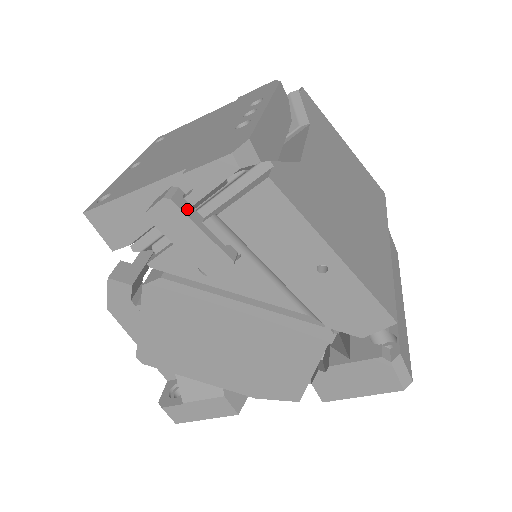
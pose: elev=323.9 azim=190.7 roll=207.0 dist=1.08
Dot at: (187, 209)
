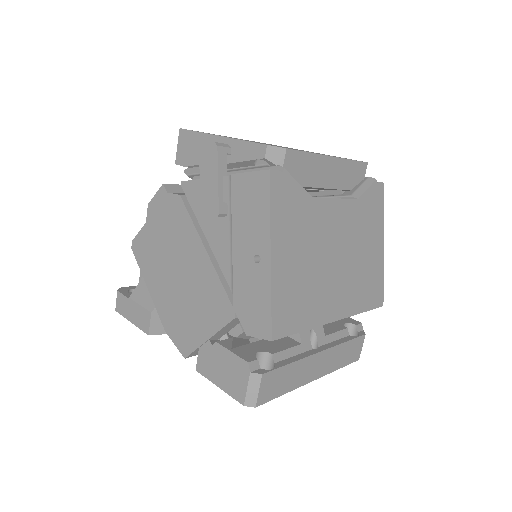
Dot at: (222, 161)
